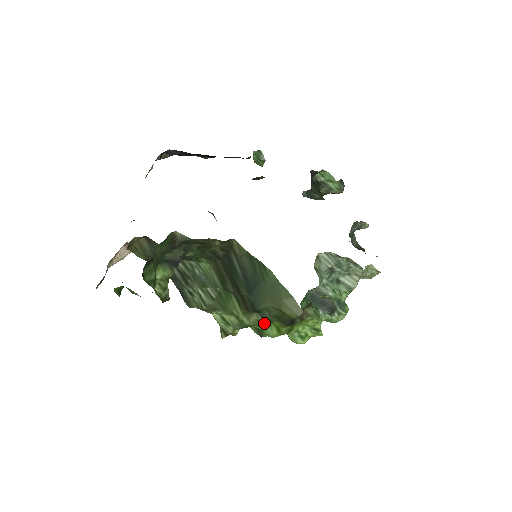
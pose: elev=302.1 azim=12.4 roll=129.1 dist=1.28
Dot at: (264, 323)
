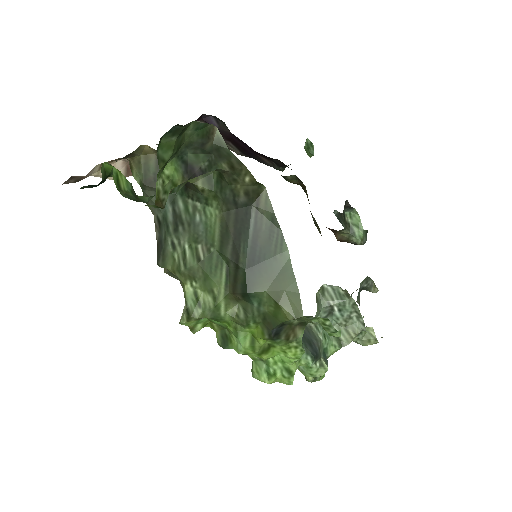
Dot at: (243, 321)
